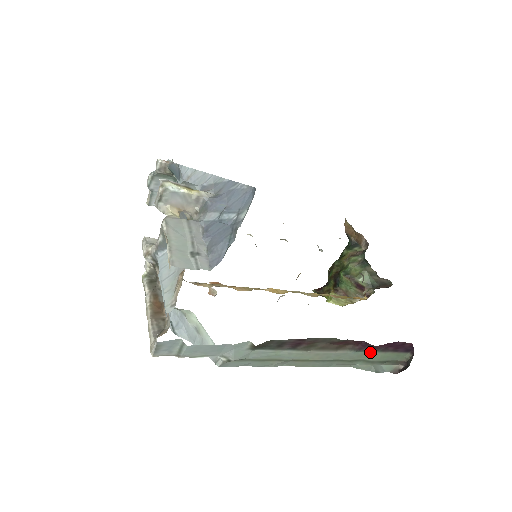
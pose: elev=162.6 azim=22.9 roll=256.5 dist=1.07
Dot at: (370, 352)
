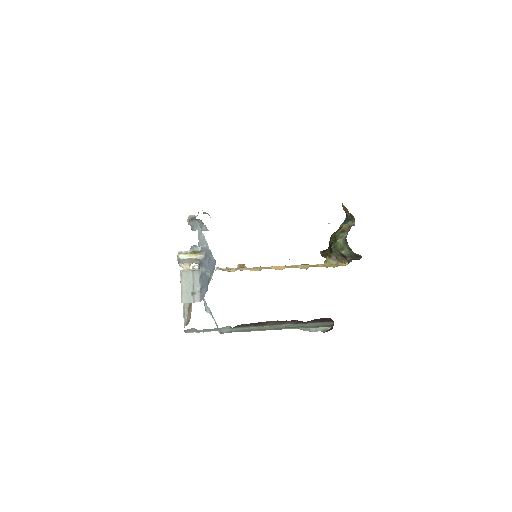
Dot at: (304, 323)
